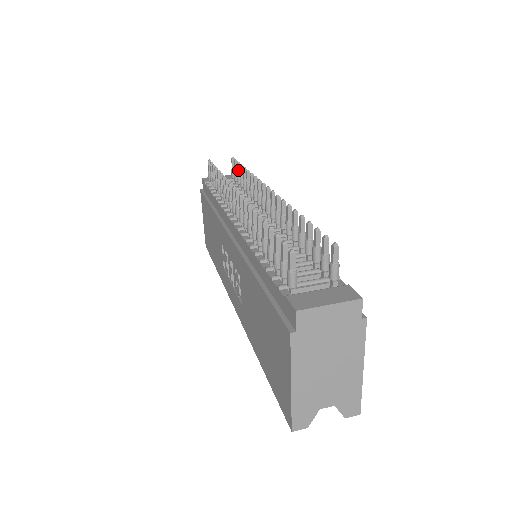
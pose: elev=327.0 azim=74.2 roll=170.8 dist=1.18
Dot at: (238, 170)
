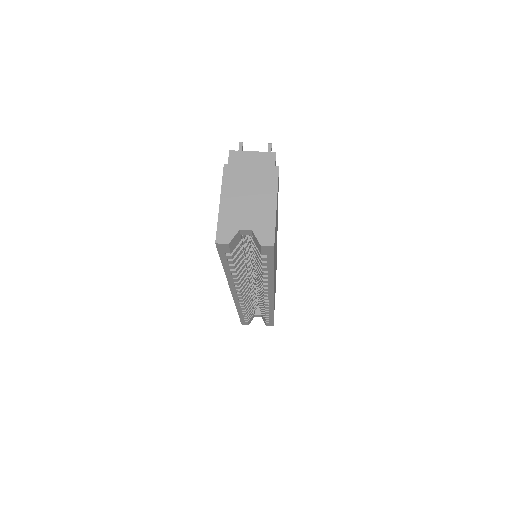
Dot at: occluded
